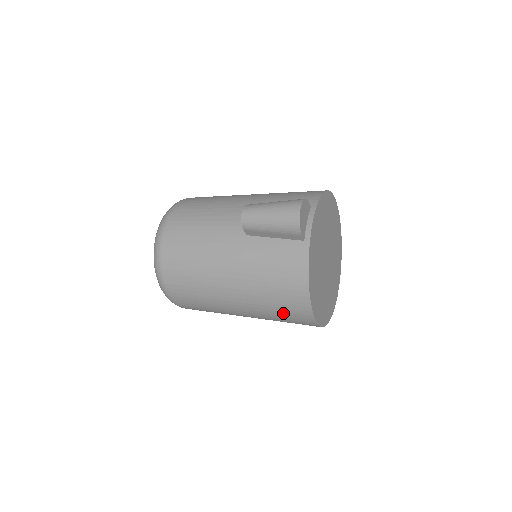
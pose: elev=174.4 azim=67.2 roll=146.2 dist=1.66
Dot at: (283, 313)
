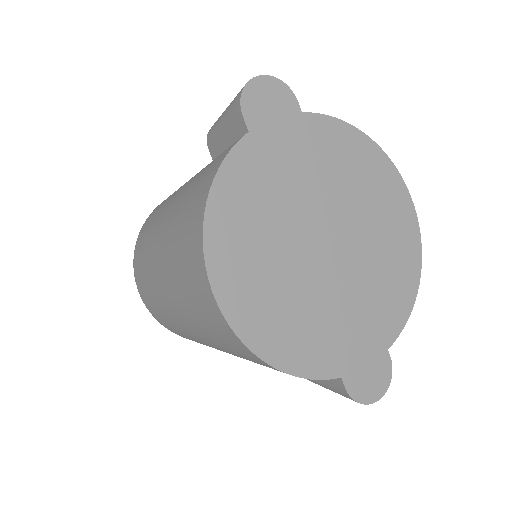
Dot at: (186, 274)
